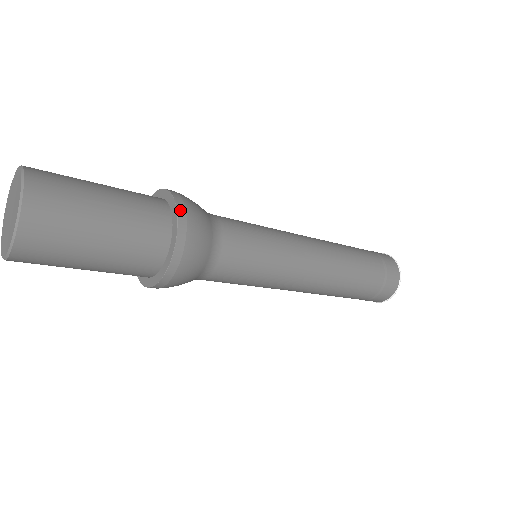
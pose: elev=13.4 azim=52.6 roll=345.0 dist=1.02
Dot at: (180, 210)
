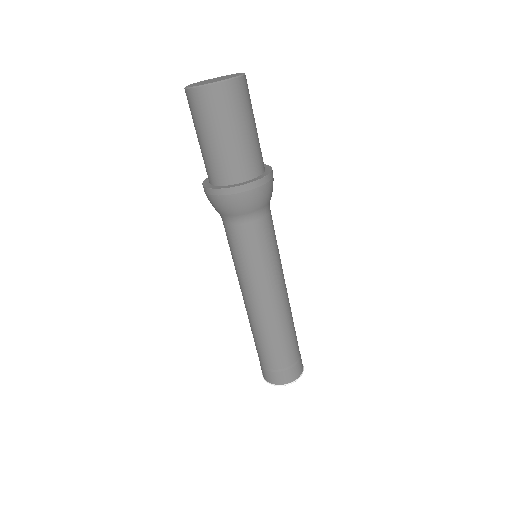
Dot at: occluded
